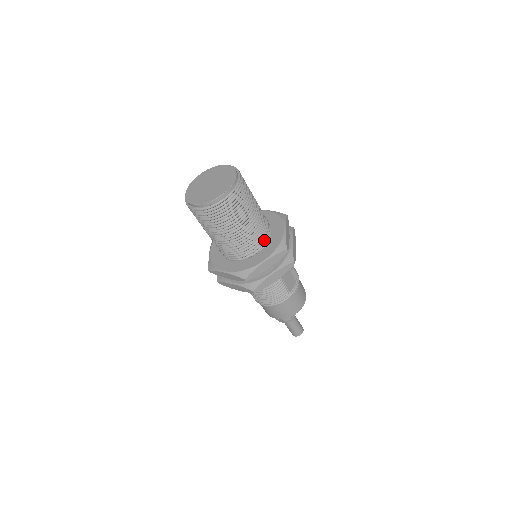
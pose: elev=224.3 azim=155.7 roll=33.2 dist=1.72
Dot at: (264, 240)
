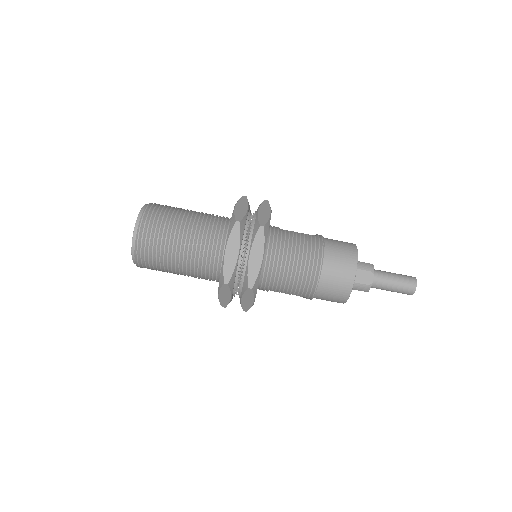
Dot at: occluded
